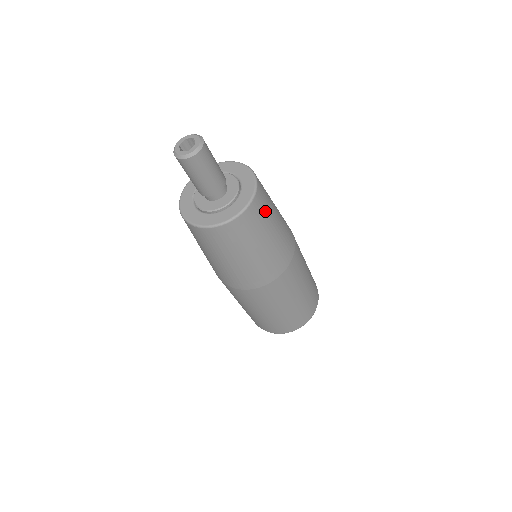
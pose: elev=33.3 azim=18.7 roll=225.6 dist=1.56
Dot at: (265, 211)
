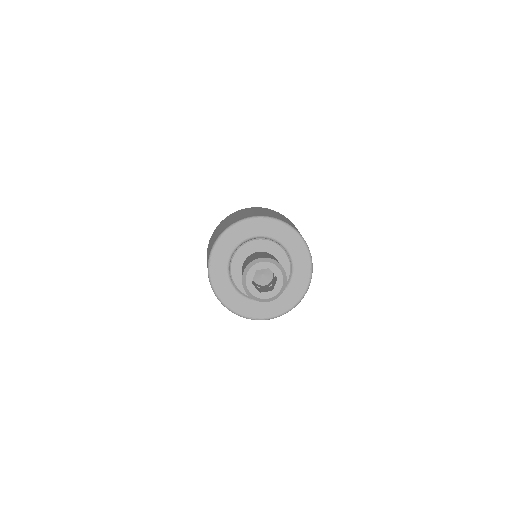
Dot at: occluded
